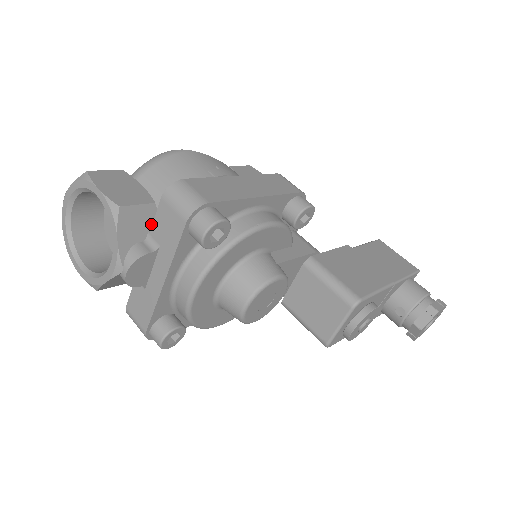
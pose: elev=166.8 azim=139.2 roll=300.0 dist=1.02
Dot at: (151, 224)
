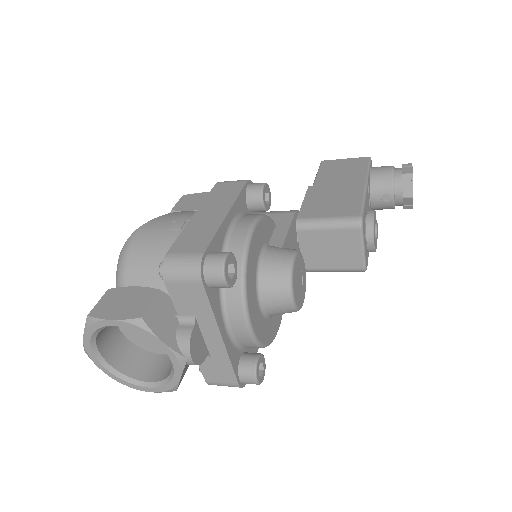
Dot at: (172, 307)
